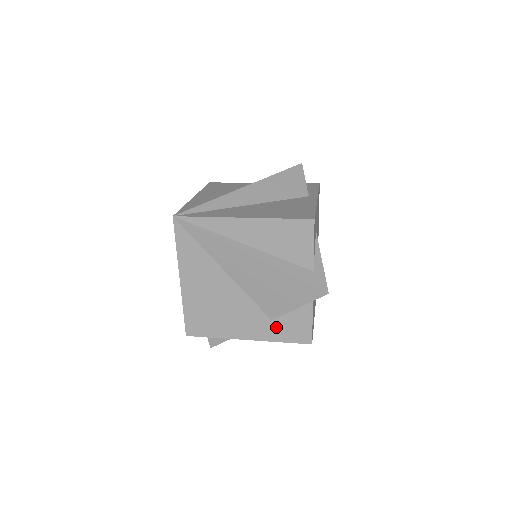
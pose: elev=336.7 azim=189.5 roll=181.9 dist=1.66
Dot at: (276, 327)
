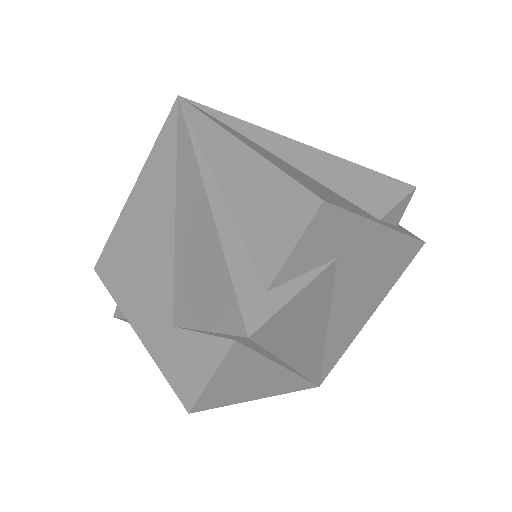
Dot at: (171, 342)
